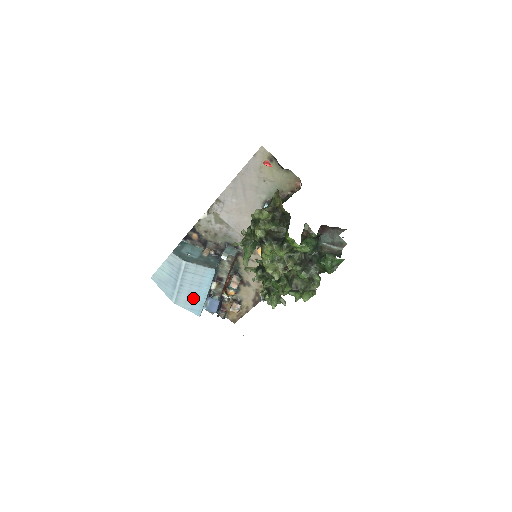
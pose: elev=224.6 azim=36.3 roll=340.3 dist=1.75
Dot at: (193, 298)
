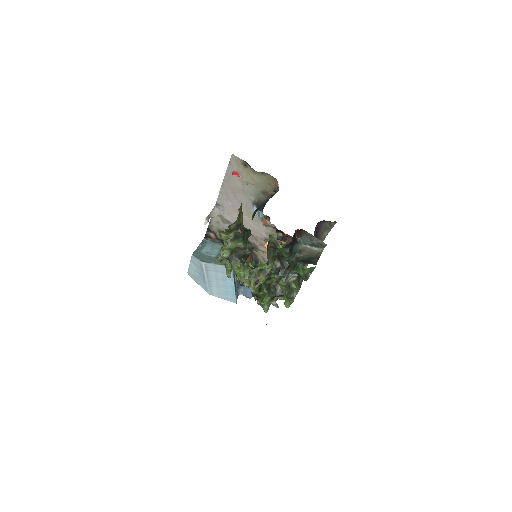
Dot at: (224, 290)
